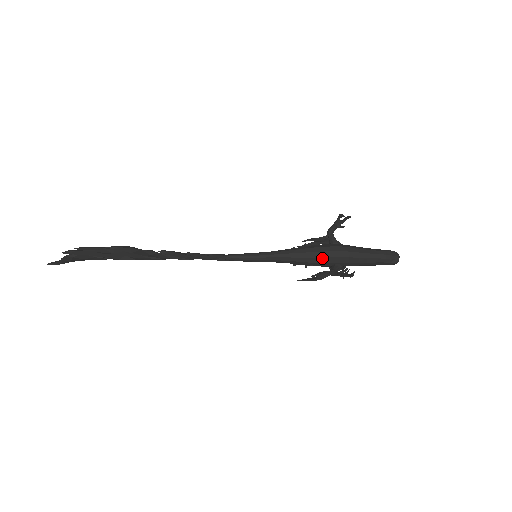
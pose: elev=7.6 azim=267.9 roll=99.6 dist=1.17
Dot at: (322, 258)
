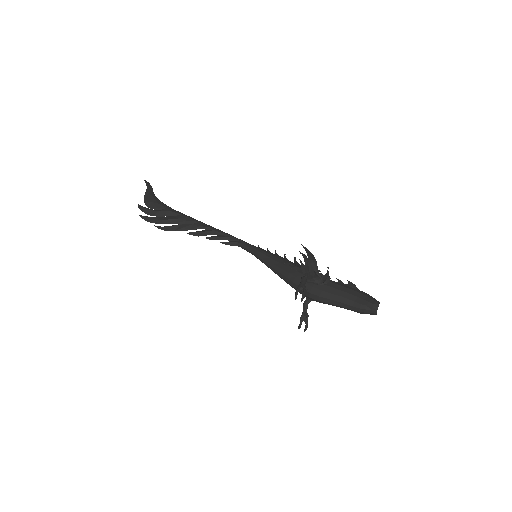
Dot at: occluded
